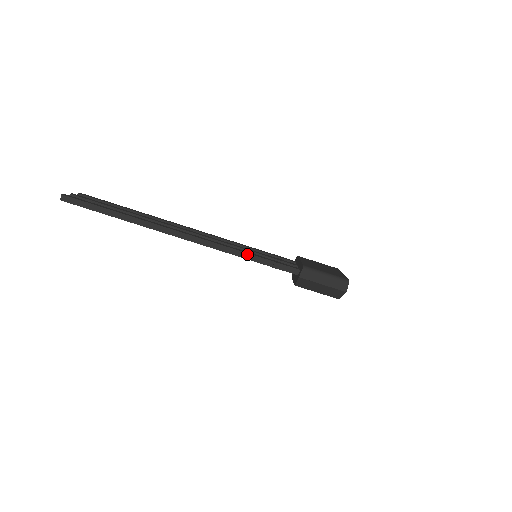
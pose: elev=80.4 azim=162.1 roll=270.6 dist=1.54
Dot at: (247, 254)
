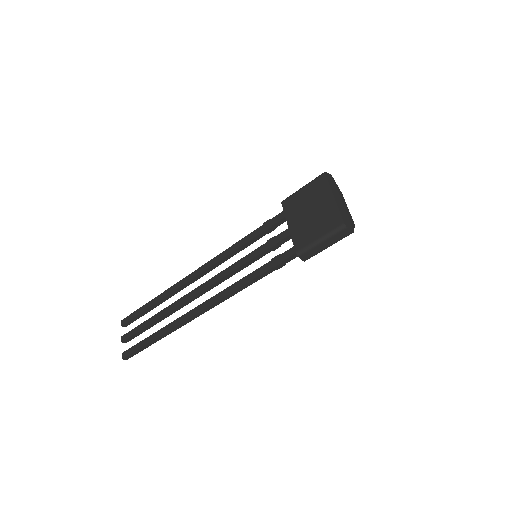
Dot at: (250, 282)
